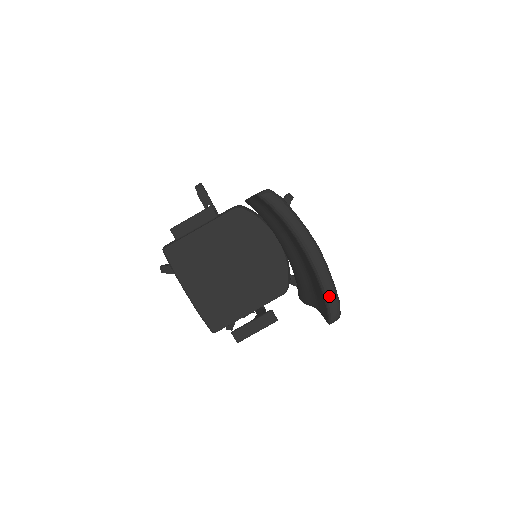
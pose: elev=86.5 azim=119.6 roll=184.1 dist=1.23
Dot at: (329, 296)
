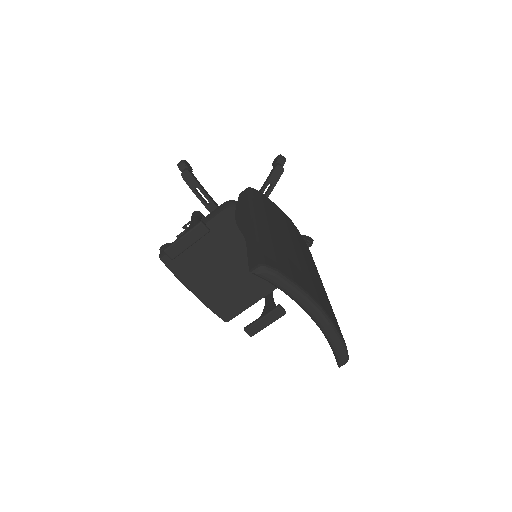
Dot at: (336, 348)
